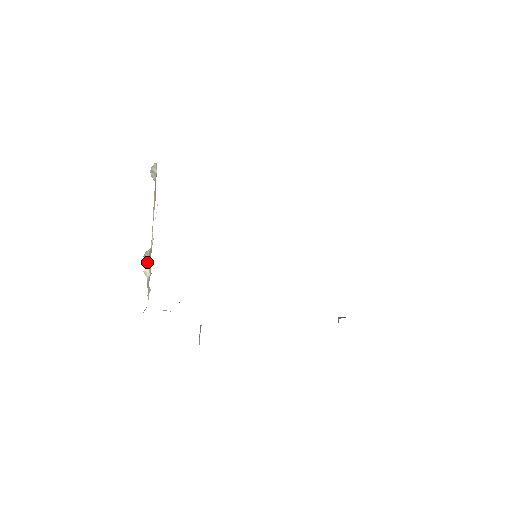
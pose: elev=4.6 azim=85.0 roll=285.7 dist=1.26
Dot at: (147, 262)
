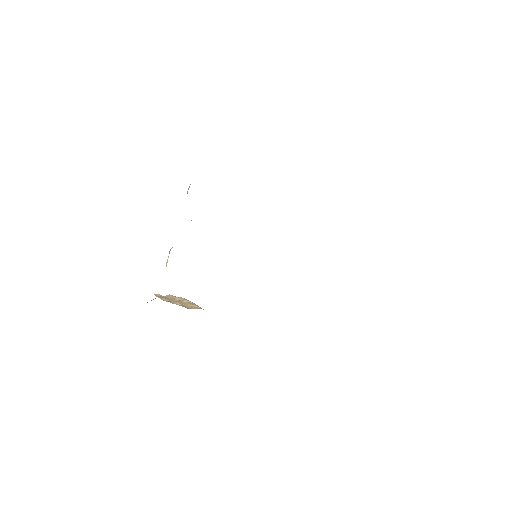
Dot at: occluded
